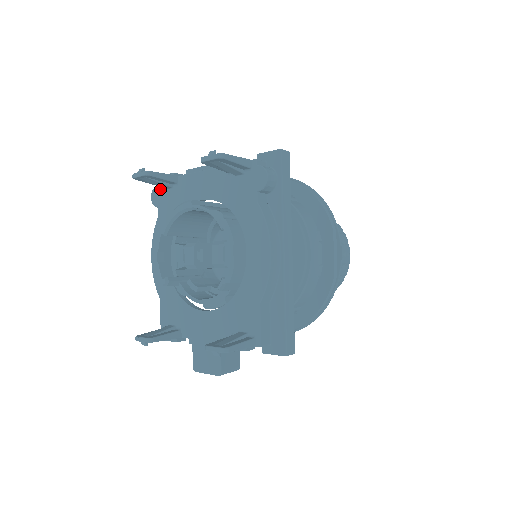
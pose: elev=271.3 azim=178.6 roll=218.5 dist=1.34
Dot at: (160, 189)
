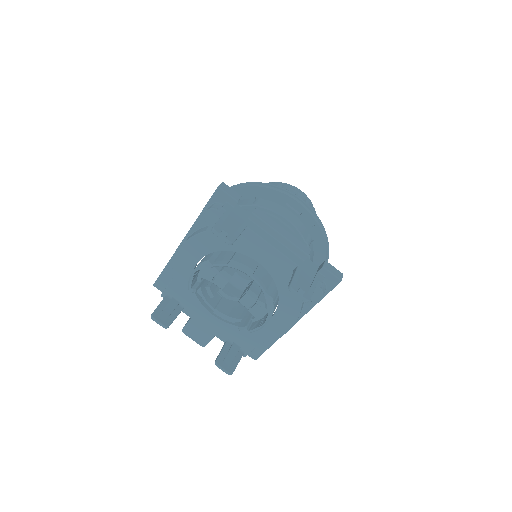
Dot at: occluded
